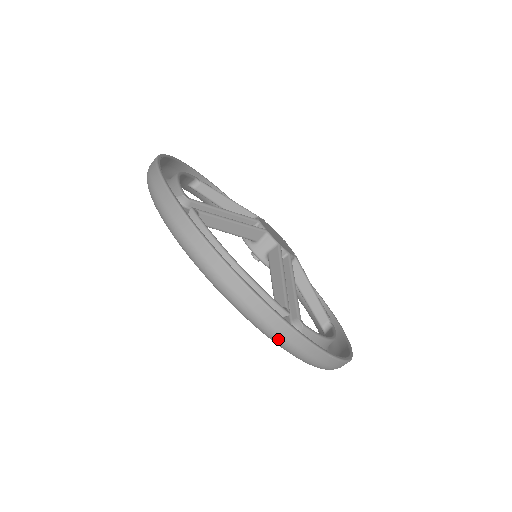
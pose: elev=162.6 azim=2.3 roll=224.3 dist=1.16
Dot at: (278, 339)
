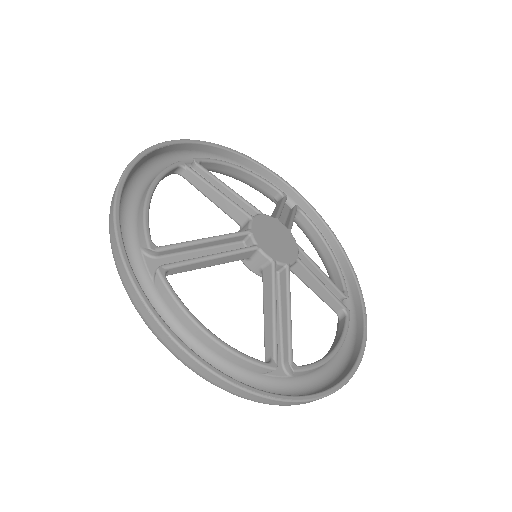
Dot at: (112, 251)
